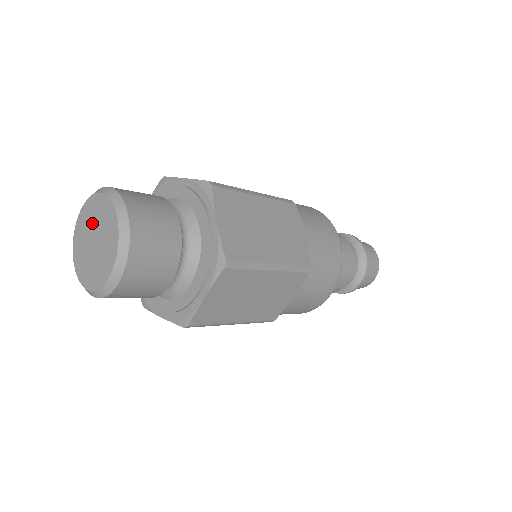
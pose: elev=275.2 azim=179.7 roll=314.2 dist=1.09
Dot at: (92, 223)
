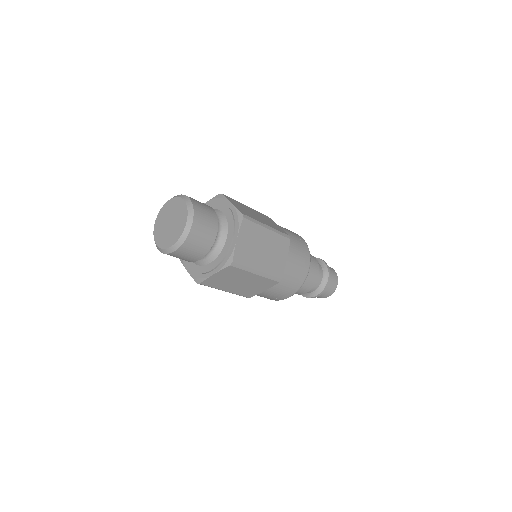
Dot at: (173, 212)
